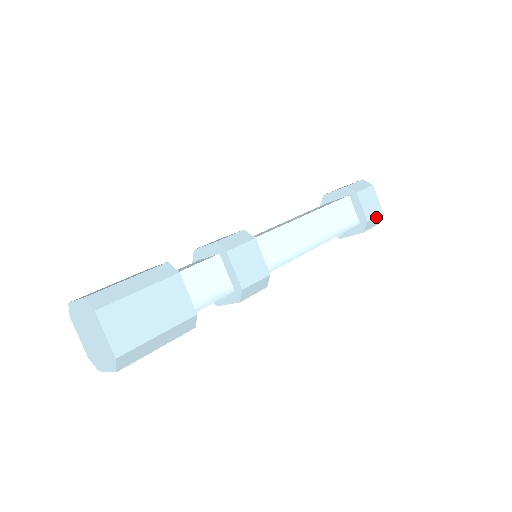
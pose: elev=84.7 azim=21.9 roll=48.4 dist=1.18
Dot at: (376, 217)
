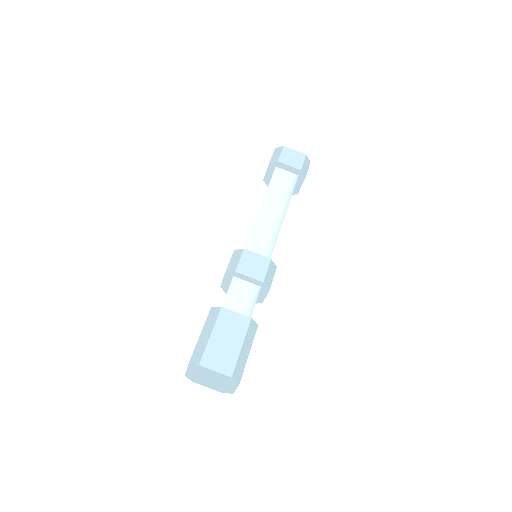
Dot at: occluded
